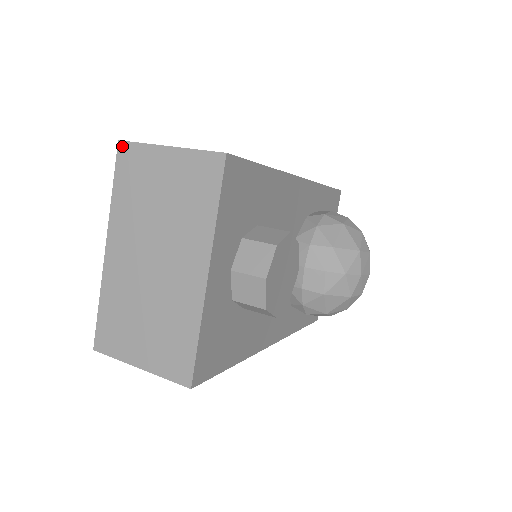
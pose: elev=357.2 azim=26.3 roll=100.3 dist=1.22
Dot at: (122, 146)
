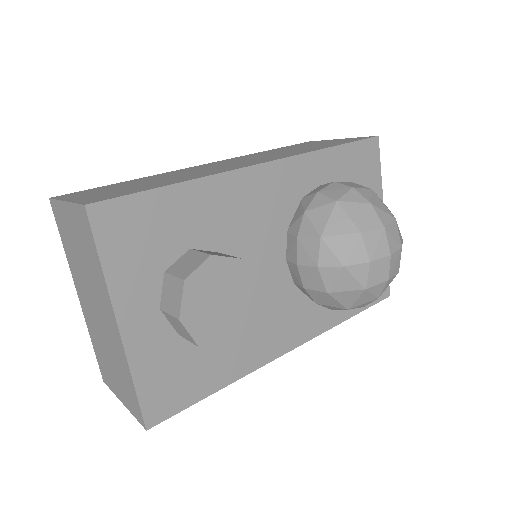
Dot at: (51, 203)
